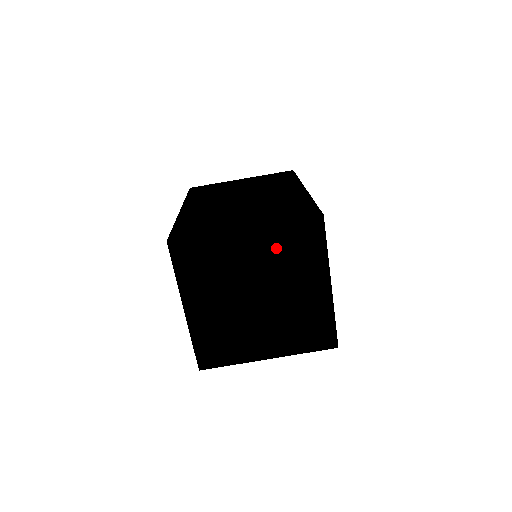
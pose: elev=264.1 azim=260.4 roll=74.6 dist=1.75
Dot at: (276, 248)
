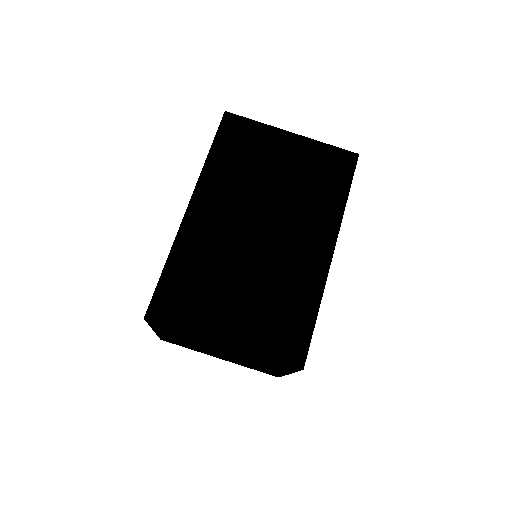
Dot at: (249, 356)
